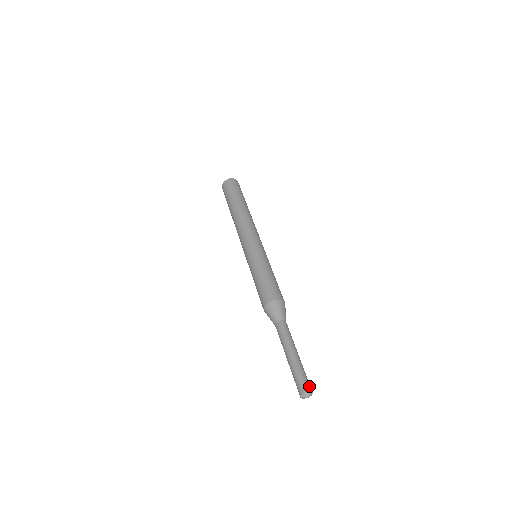
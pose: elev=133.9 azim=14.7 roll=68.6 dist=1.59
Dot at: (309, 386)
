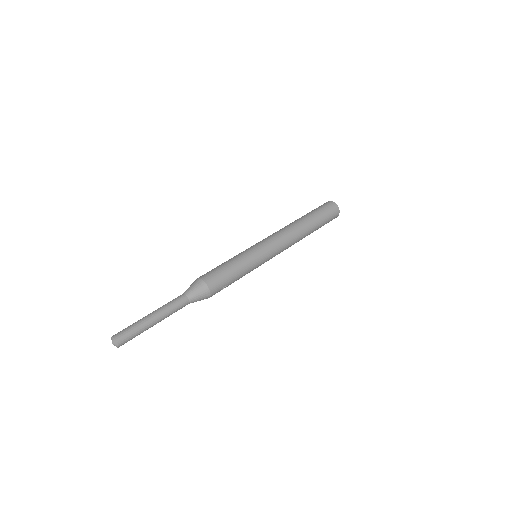
Dot at: (122, 339)
